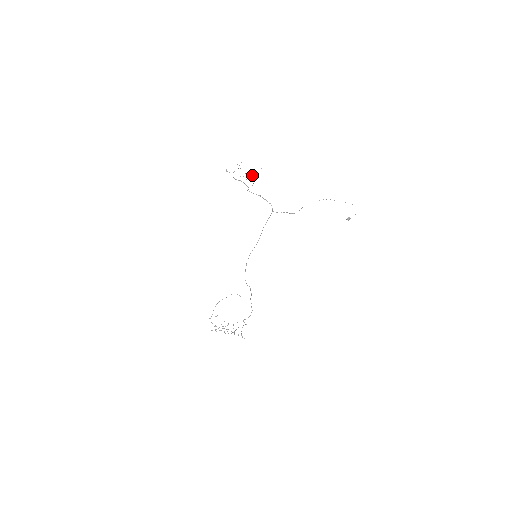
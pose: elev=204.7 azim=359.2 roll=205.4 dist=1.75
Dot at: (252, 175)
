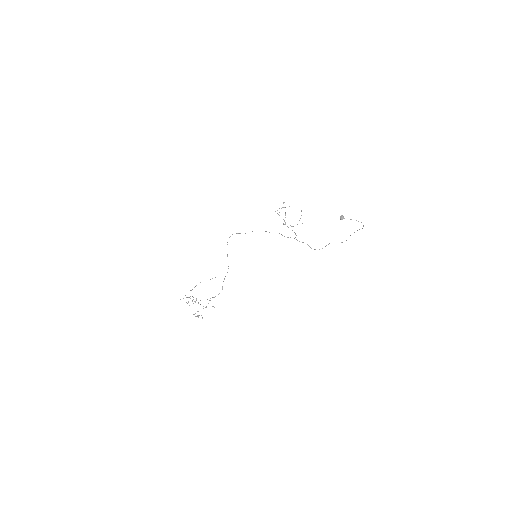
Dot at: occluded
